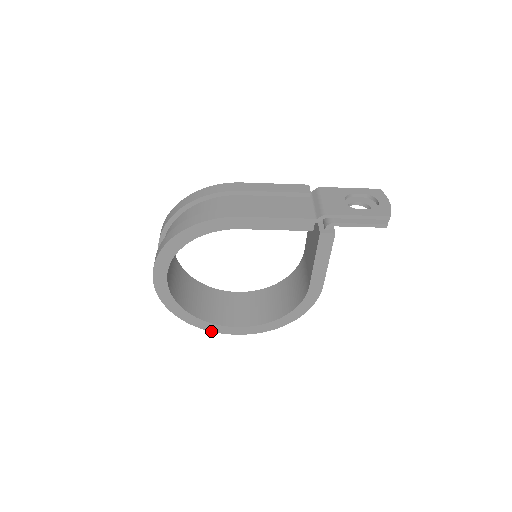
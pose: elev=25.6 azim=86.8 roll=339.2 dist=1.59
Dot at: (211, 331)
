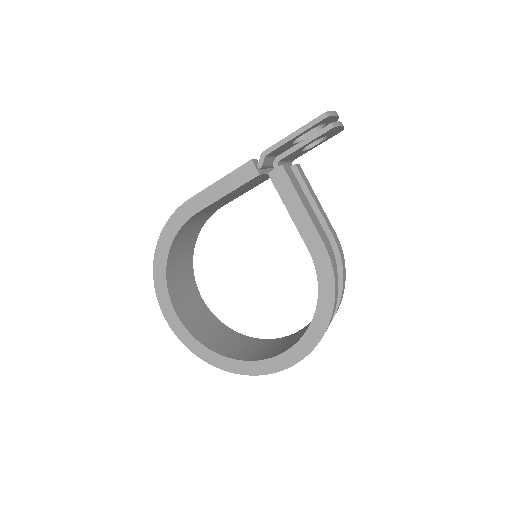
Dot at: (253, 375)
